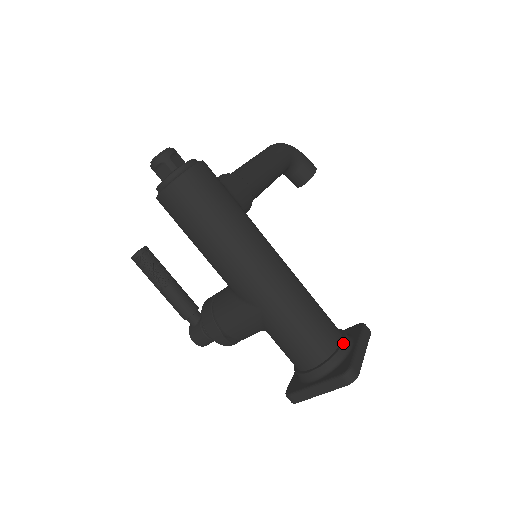
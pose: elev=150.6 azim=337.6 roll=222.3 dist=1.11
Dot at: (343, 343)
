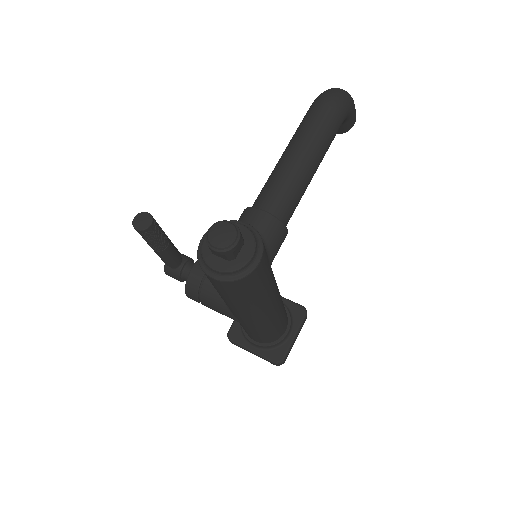
Dot at: (286, 335)
